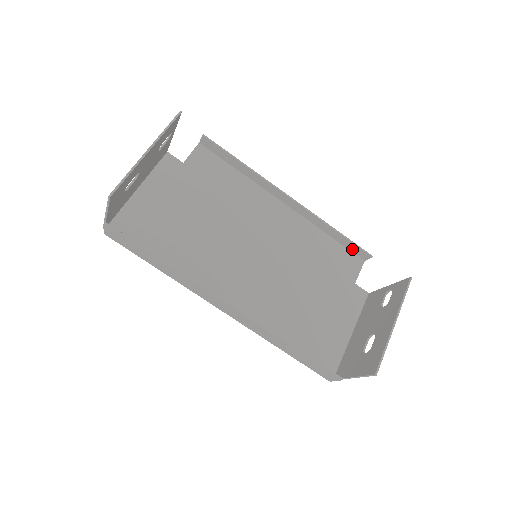
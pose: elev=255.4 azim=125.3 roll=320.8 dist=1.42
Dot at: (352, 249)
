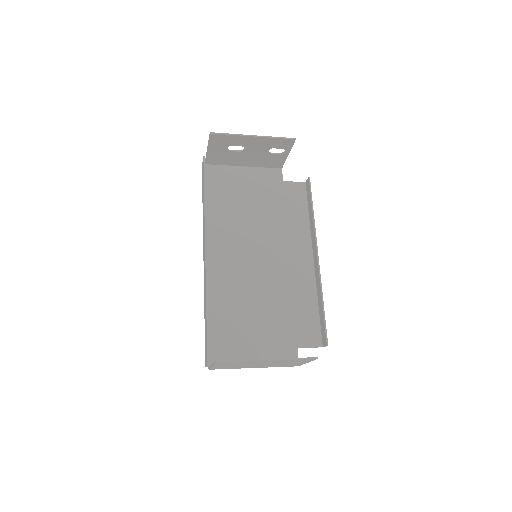
Dot at: (322, 329)
